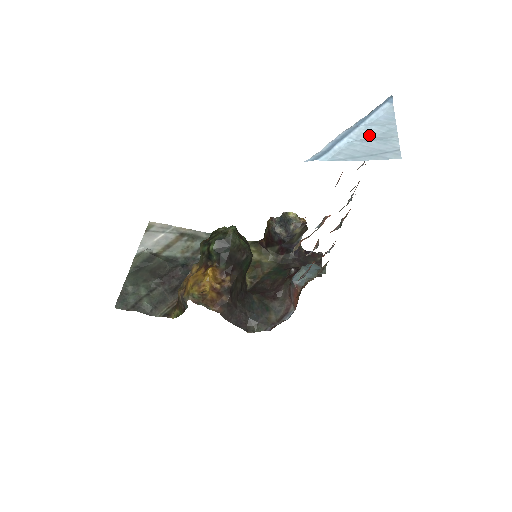
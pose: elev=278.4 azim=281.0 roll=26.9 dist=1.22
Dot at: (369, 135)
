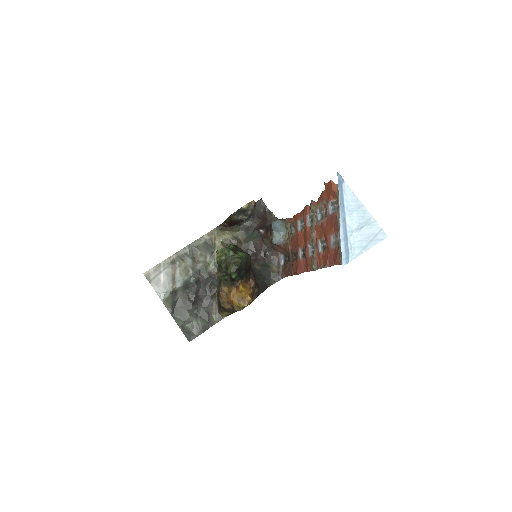
Dot at: (357, 223)
